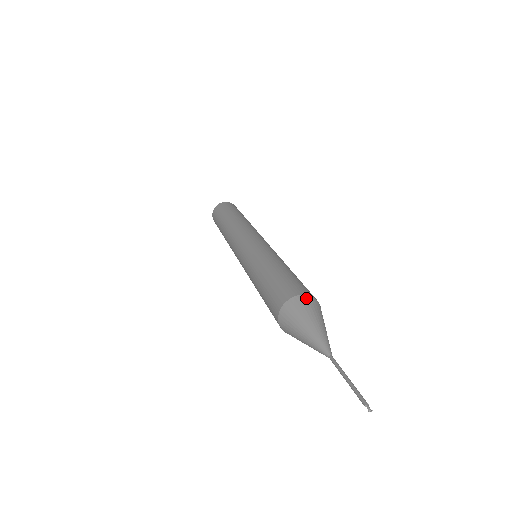
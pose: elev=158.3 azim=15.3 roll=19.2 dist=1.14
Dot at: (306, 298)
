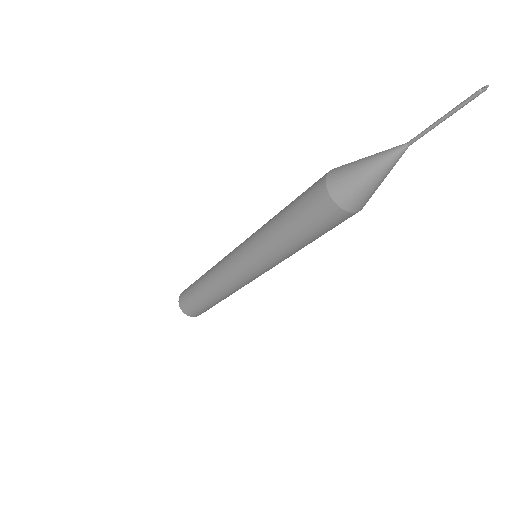
Dot at: (337, 167)
